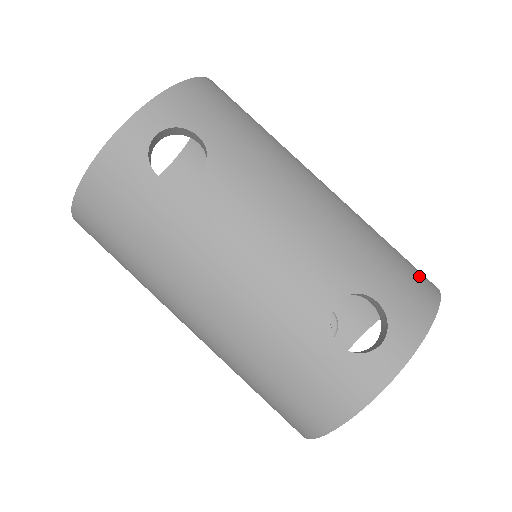
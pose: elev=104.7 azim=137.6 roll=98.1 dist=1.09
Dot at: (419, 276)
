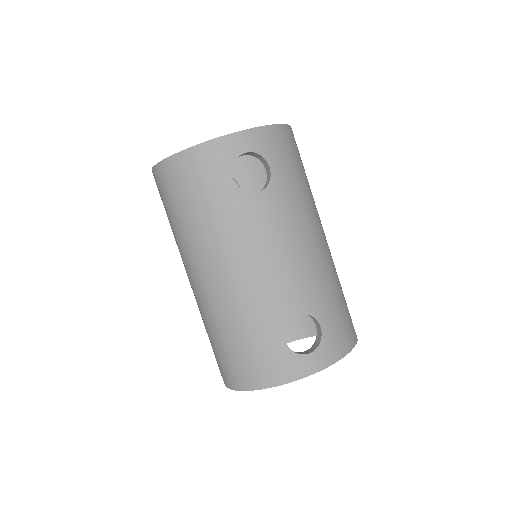
Dot at: (351, 324)
